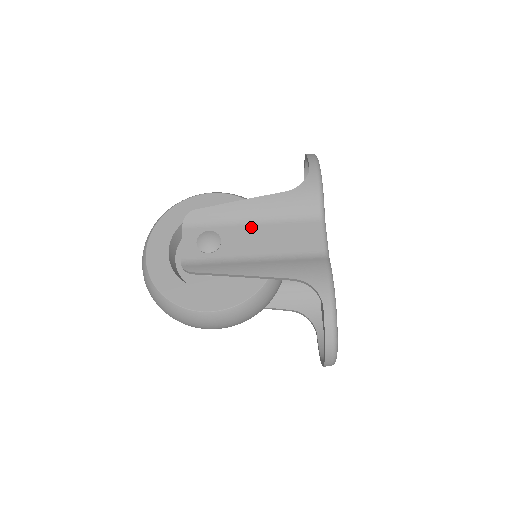
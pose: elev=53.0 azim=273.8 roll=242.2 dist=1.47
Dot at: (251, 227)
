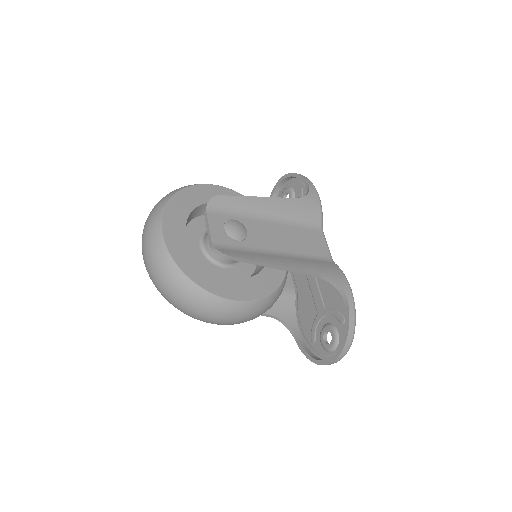
Dot at: (269, 224)
